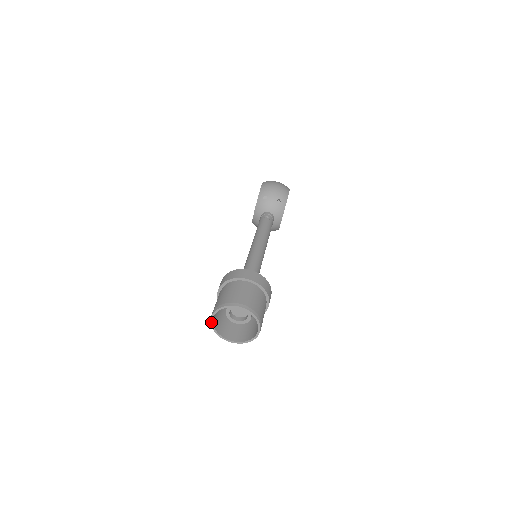
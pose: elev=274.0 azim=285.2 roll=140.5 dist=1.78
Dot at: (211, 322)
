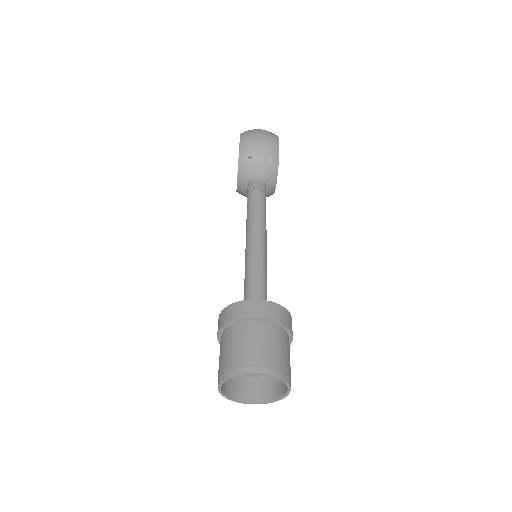
Dot at: (219, 391)
